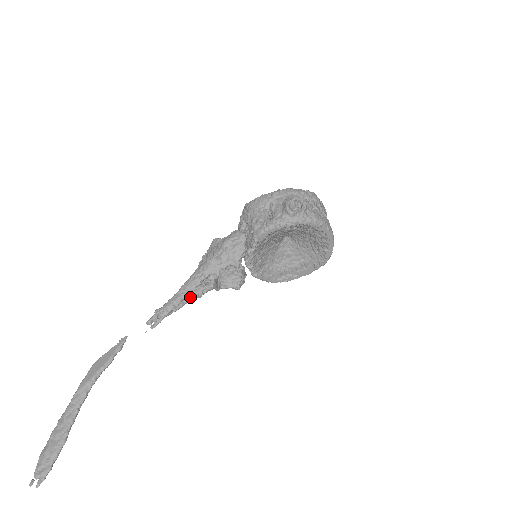
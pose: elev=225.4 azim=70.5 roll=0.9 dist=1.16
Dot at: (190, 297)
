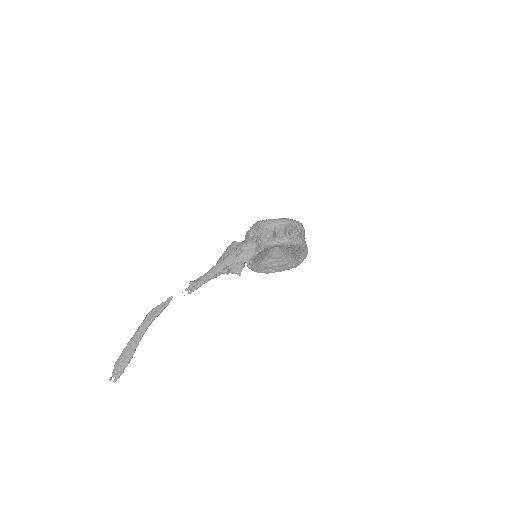
Dot at: occluded
